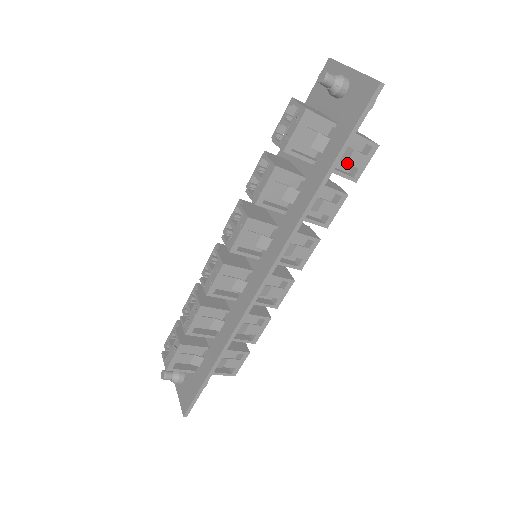
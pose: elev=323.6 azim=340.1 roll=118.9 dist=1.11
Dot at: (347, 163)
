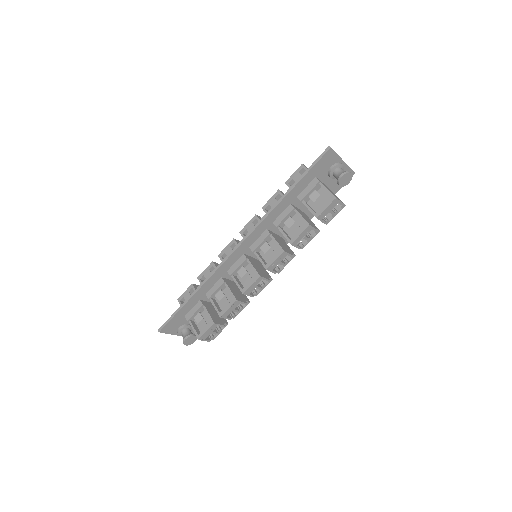
Dot at: (315, 202)
